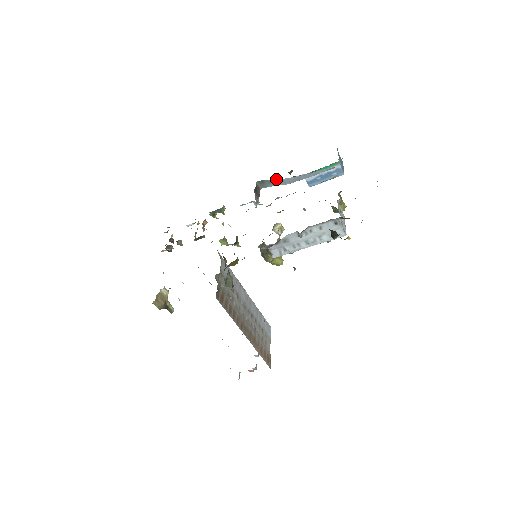
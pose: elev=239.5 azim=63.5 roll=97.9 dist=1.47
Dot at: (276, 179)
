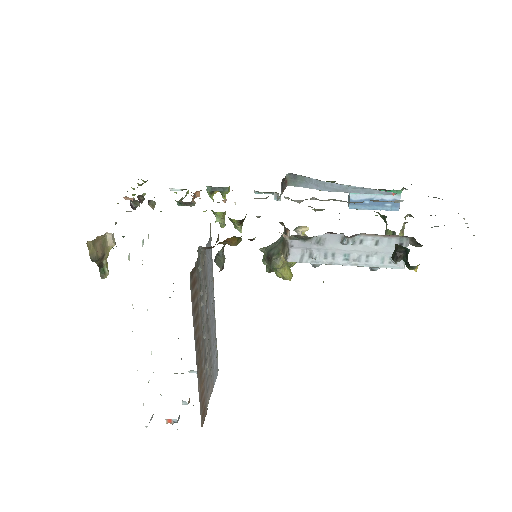
Dot at: (316, 179)
